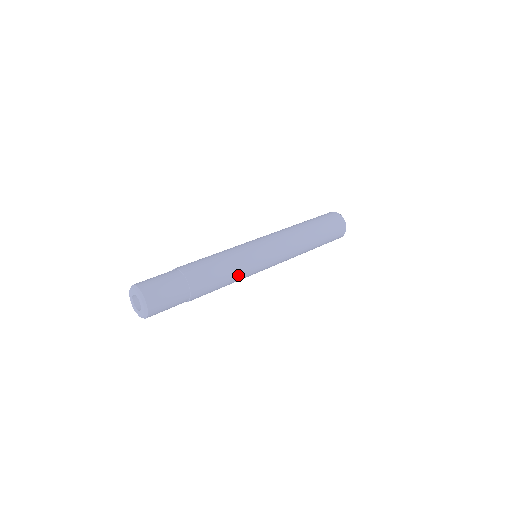
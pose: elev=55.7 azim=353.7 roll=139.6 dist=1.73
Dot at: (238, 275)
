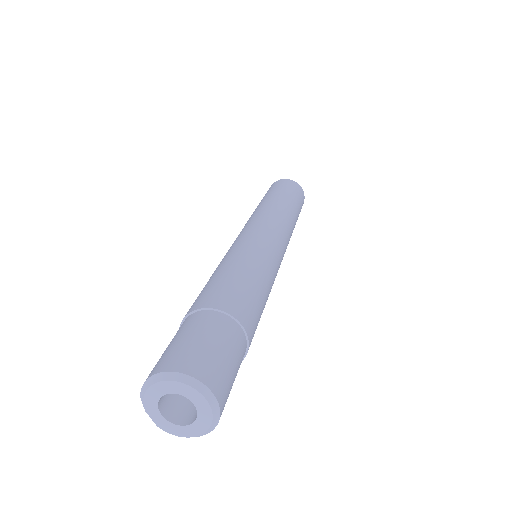
Dot at: occluded
